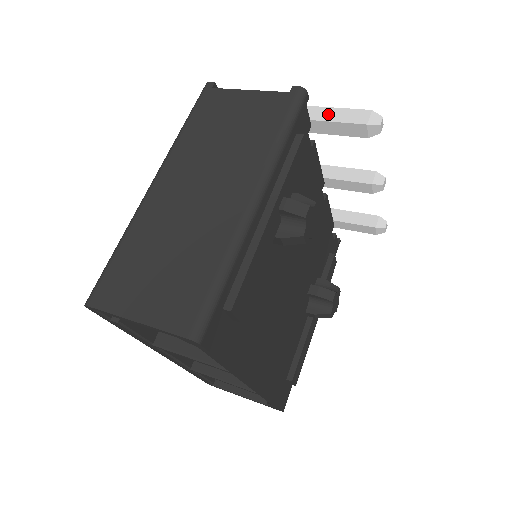
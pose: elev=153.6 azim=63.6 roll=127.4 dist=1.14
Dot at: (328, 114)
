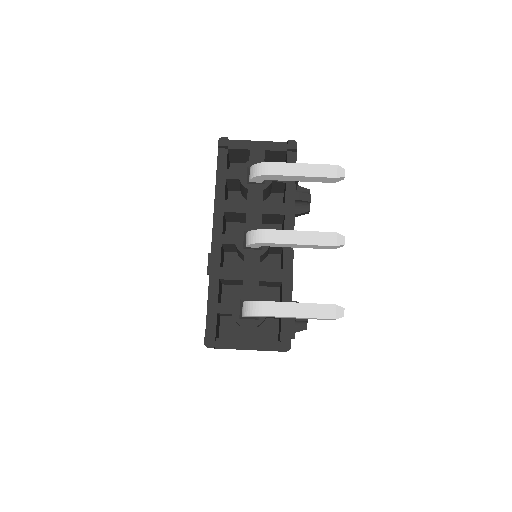
Dot at: occluded
